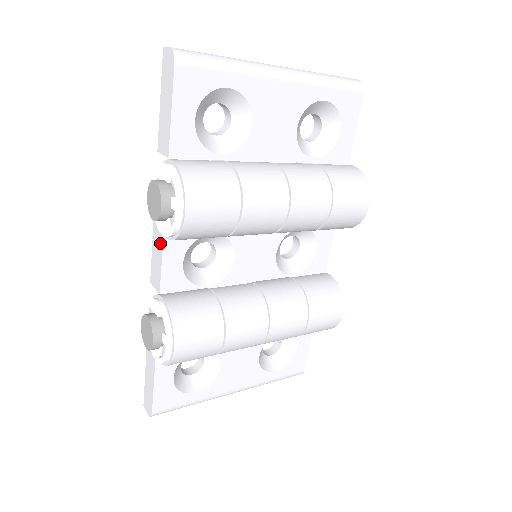
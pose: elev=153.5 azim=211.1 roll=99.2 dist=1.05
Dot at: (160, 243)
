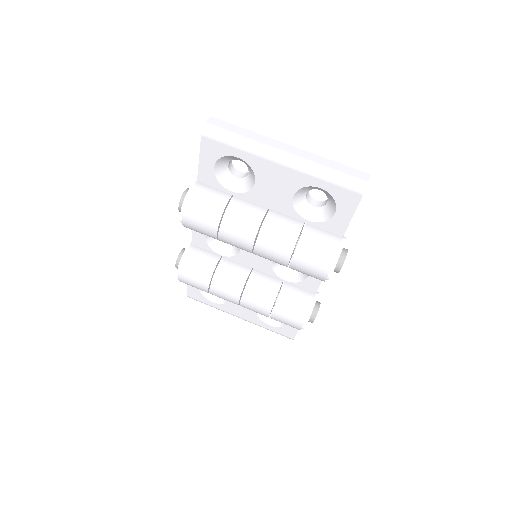
Dot at: occluded
